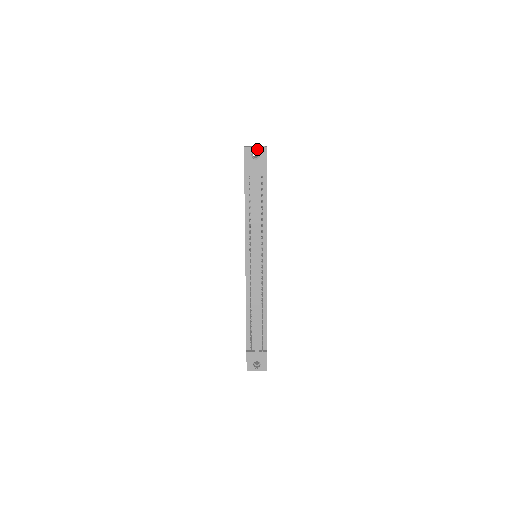
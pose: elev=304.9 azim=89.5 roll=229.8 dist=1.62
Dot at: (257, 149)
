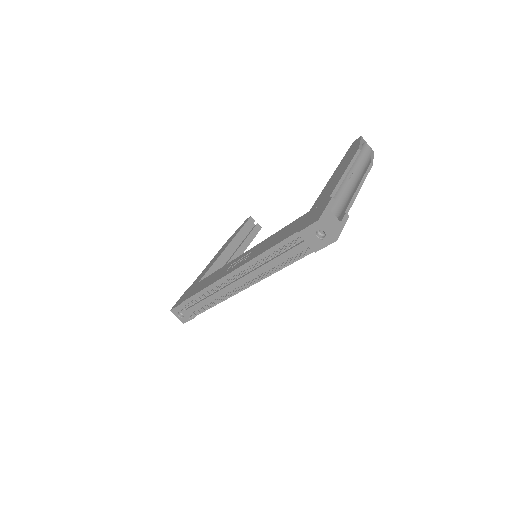
Dot at: (327, 233)
